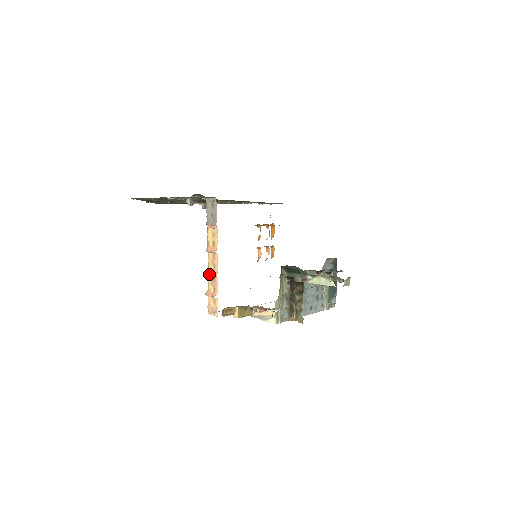
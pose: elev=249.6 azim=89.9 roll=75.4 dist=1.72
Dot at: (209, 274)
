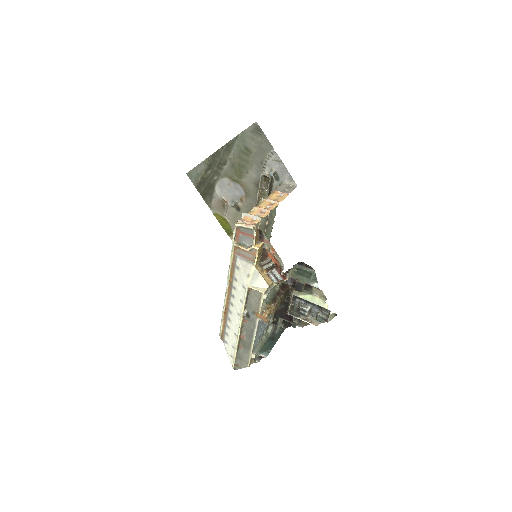
Dot at: (259, 207)
